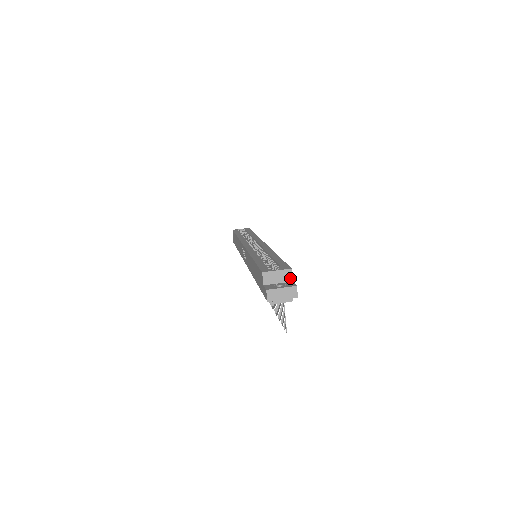
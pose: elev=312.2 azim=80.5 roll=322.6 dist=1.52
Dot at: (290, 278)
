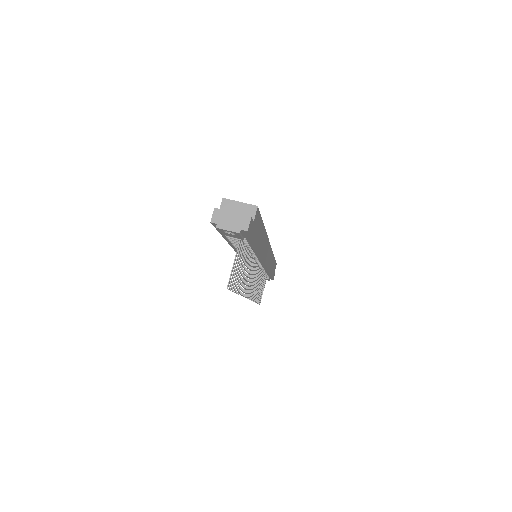
Dot at: (252, 216)
